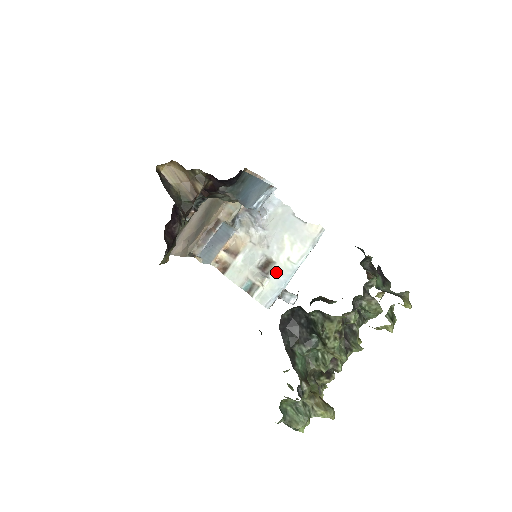
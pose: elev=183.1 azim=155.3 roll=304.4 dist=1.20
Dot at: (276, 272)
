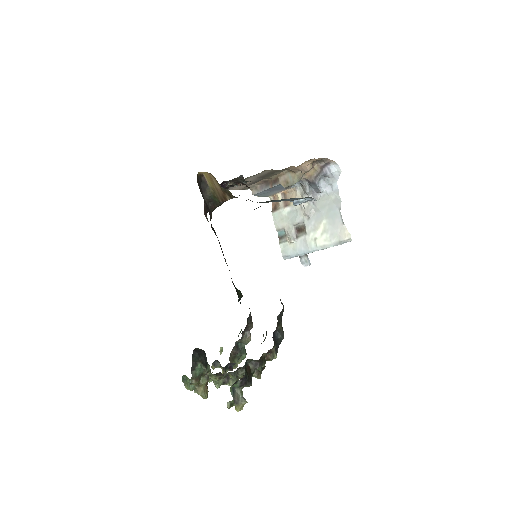
Dot at: (303, 241)
